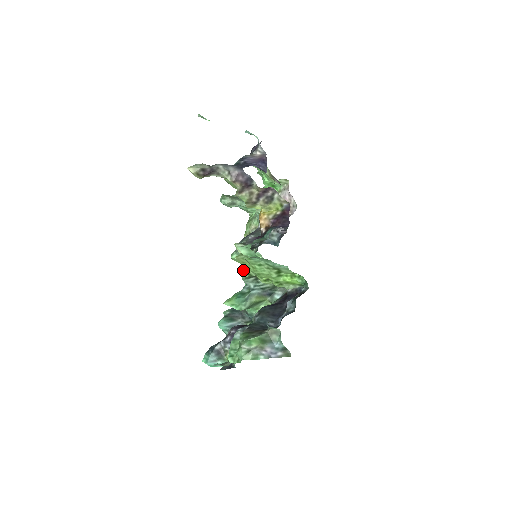
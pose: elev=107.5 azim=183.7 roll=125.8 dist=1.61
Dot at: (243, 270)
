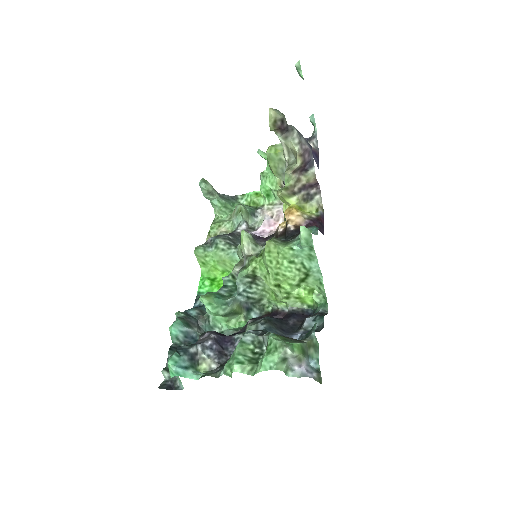
Dot at: (250, 263)
